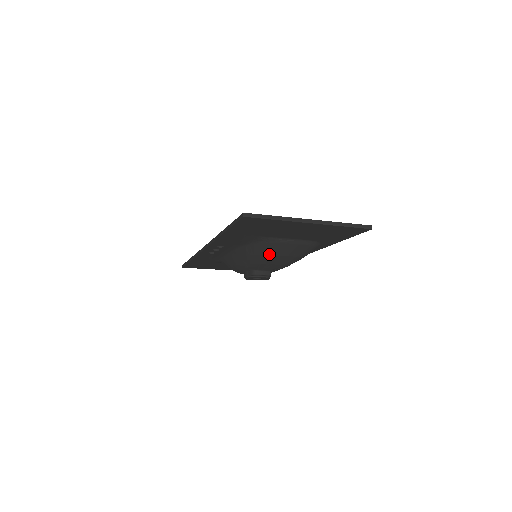
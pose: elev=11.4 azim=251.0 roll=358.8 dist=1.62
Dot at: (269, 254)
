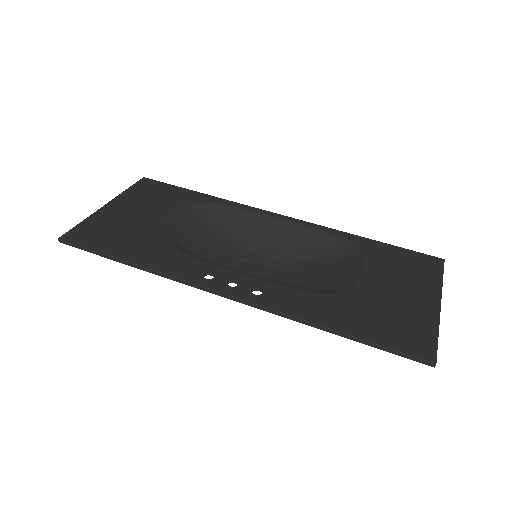
Dot at: occluded
